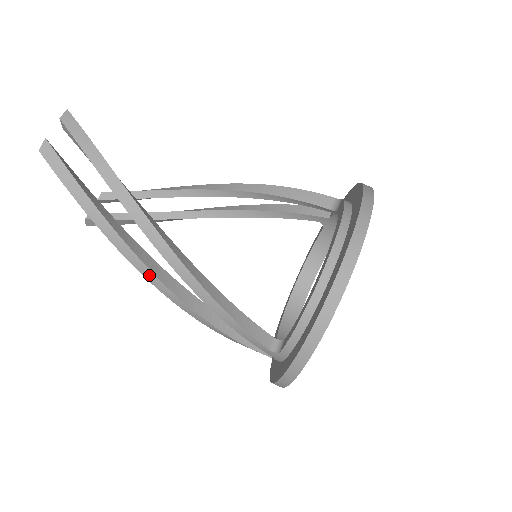
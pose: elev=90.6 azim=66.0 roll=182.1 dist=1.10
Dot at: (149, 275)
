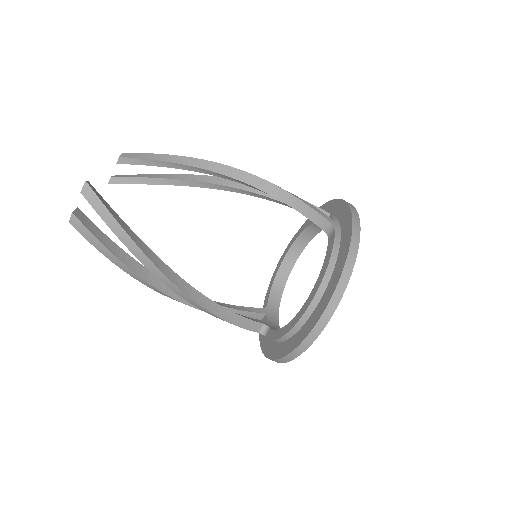
Dot at: (169, 297)
